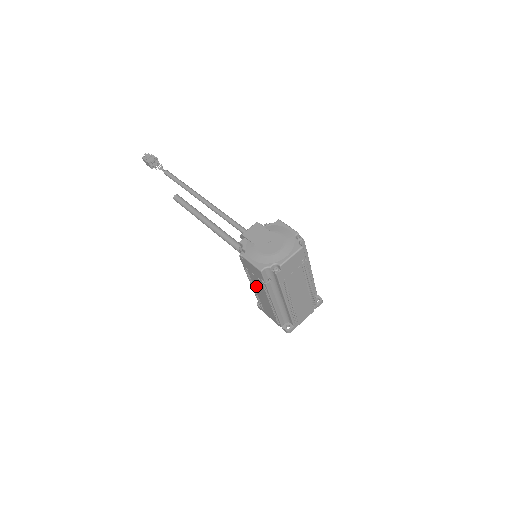
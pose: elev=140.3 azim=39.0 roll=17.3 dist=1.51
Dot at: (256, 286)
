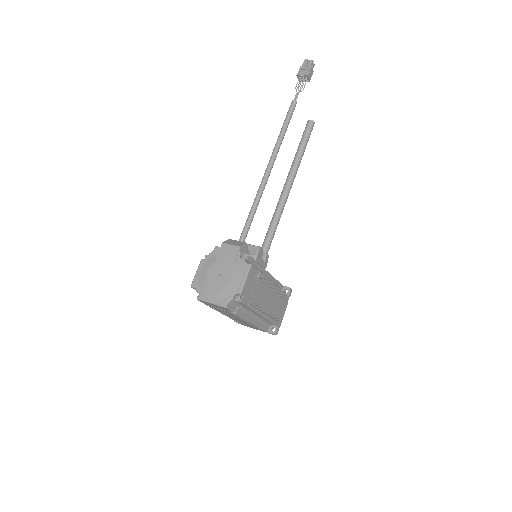
Dot at: occluded
